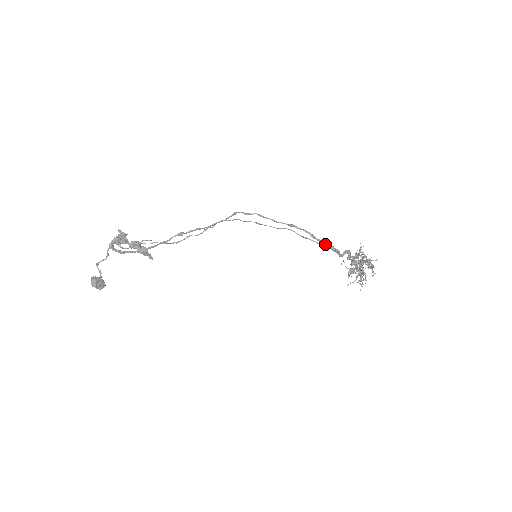
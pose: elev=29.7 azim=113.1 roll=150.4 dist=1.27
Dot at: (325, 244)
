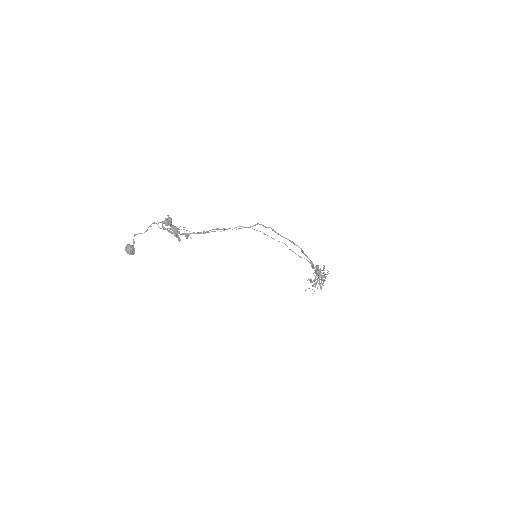
Dot at: (308, 258)
